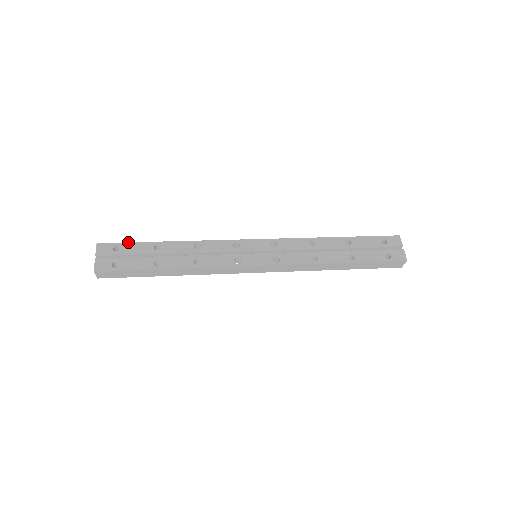
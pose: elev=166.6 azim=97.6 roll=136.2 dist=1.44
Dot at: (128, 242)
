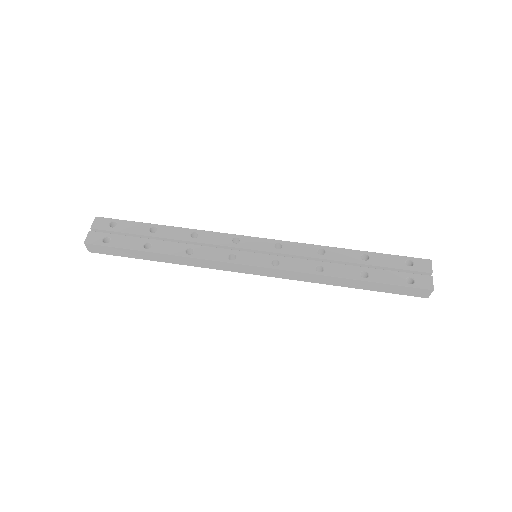
Dot at: (126, 220)
